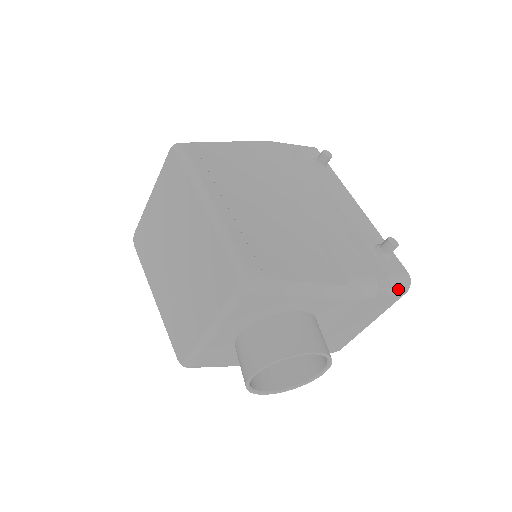
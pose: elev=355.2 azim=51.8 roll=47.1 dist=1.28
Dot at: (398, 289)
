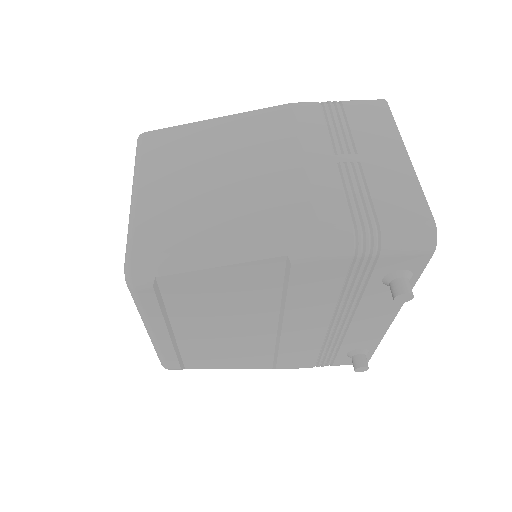
Dot at: occluded
